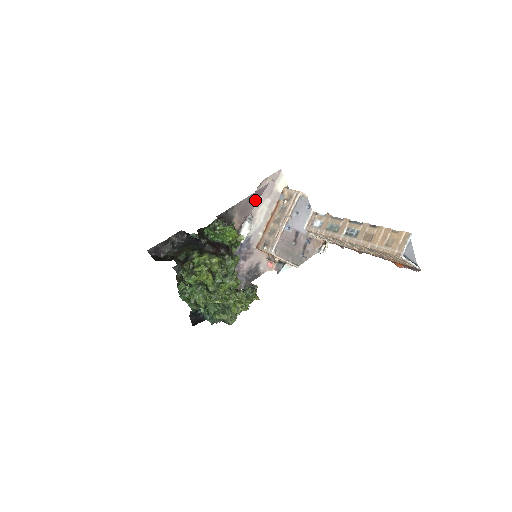
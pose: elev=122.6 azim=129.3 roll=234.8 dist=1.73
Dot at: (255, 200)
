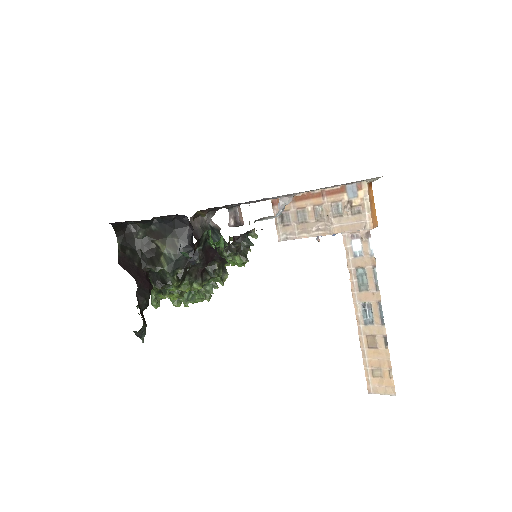
Dot at: occluded
